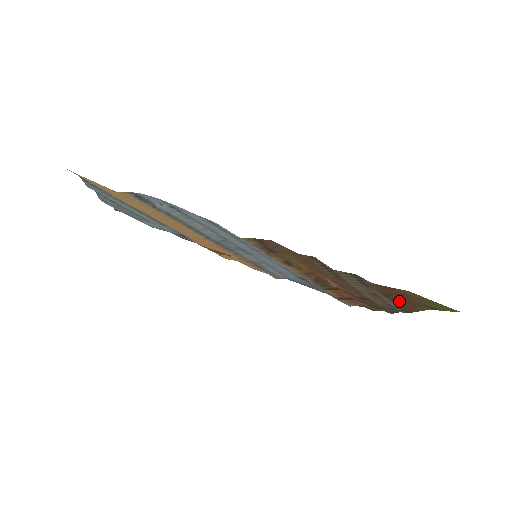
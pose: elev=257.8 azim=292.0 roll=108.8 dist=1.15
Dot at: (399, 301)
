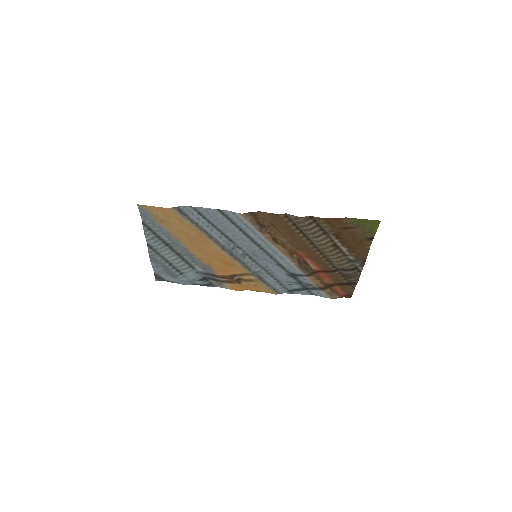
Dot at: (350, 243)
